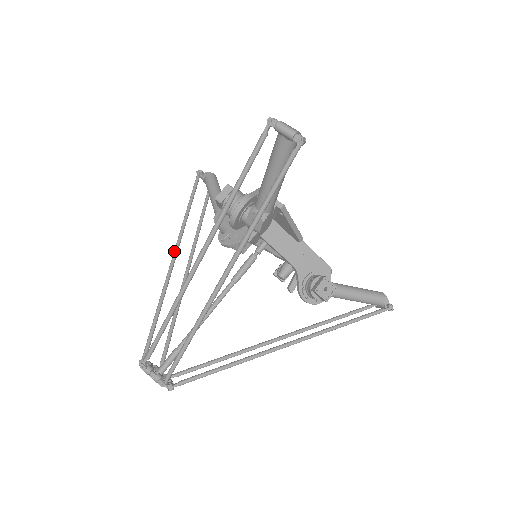
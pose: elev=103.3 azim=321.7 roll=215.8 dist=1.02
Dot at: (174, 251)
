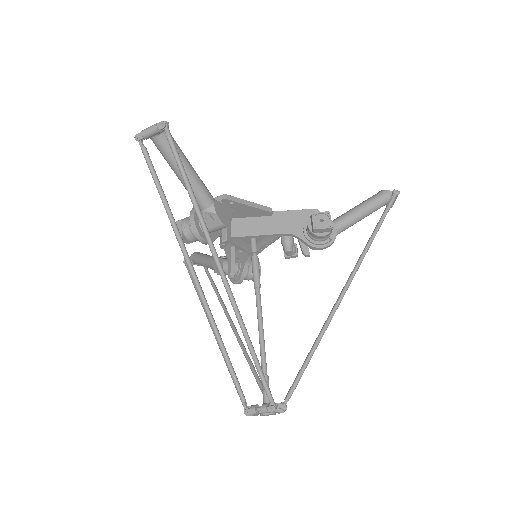
Dot at: (208, 320)
